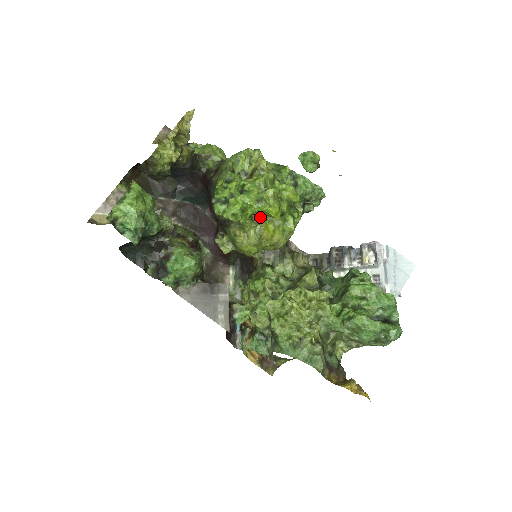
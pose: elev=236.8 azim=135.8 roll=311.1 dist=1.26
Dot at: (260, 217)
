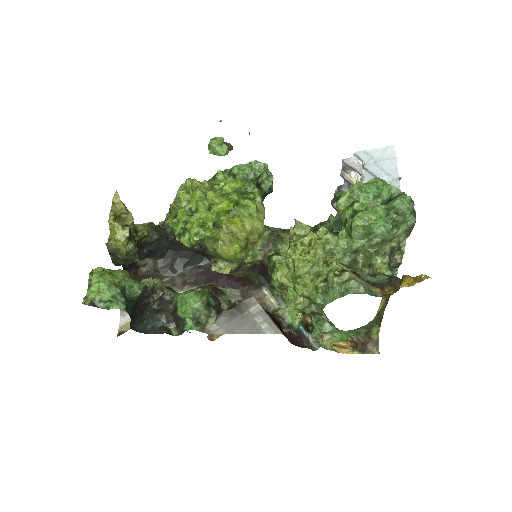
Dot at: (222, 220)
